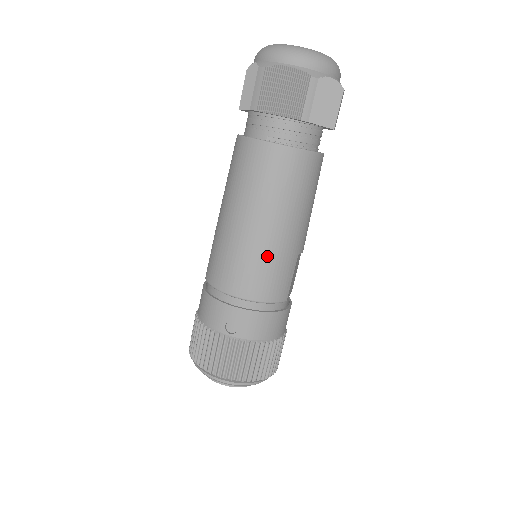
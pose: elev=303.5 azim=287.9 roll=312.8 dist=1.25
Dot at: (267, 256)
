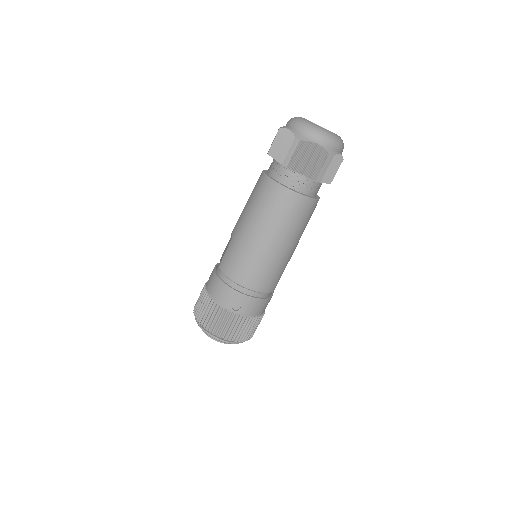
Dot at: (272, 263)
